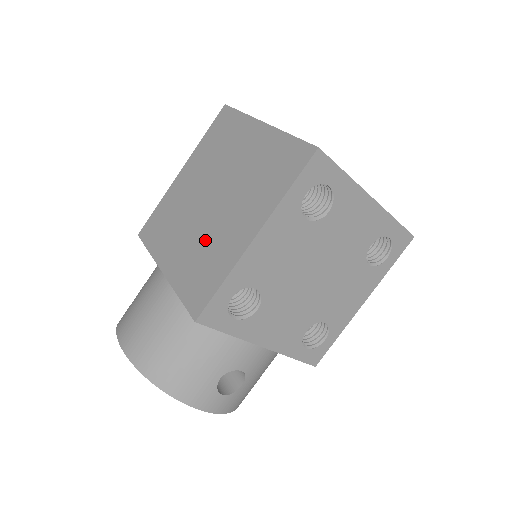
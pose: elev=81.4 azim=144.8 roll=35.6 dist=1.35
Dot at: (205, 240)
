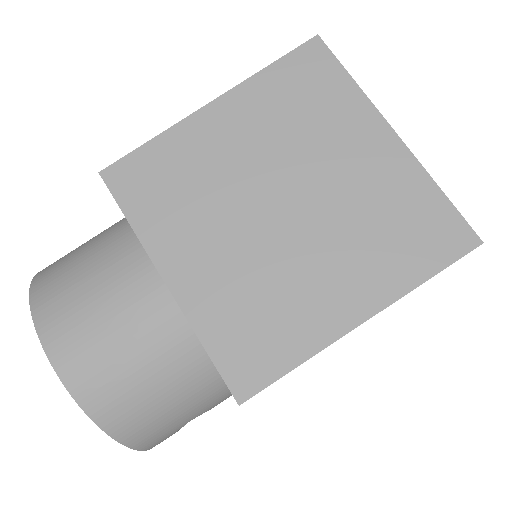
Dot at: (265, 274)
